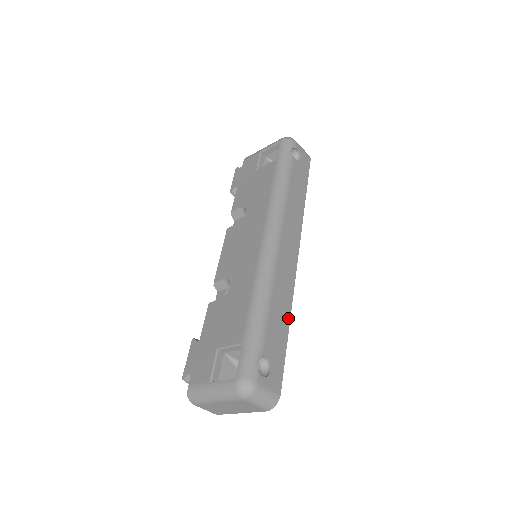
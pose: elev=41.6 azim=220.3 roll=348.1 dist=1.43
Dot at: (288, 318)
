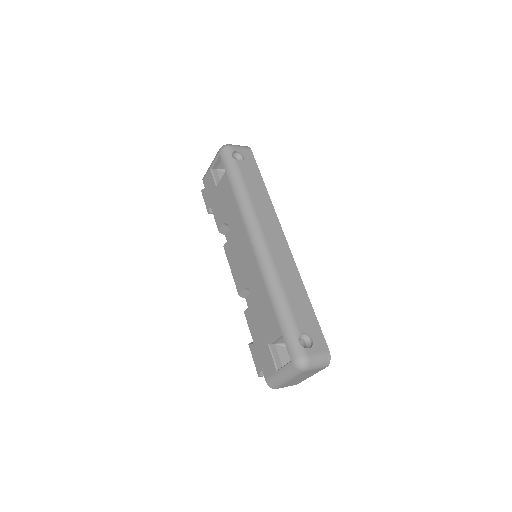
Dot at: (304, 292)
